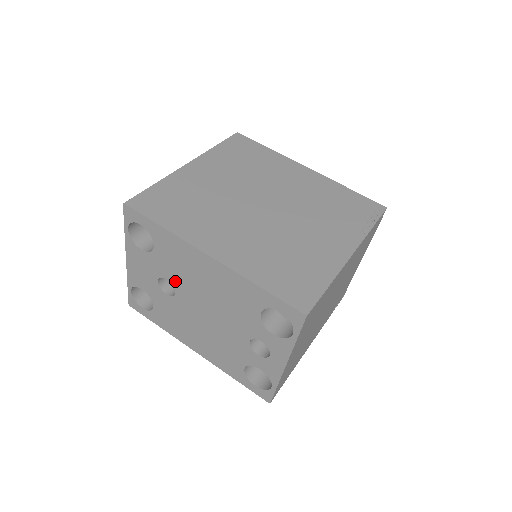
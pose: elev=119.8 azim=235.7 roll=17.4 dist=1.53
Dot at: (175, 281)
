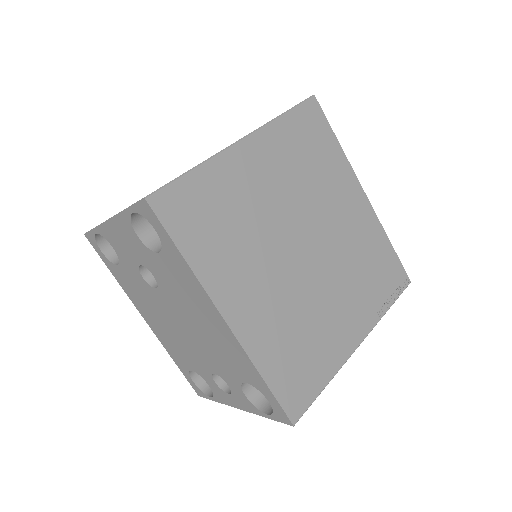
Dot at: (163, 286)
